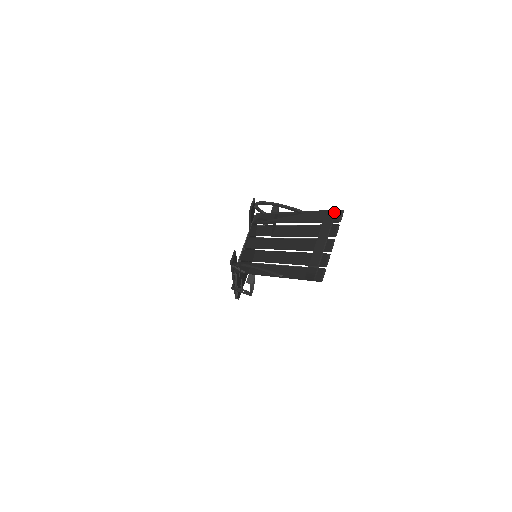
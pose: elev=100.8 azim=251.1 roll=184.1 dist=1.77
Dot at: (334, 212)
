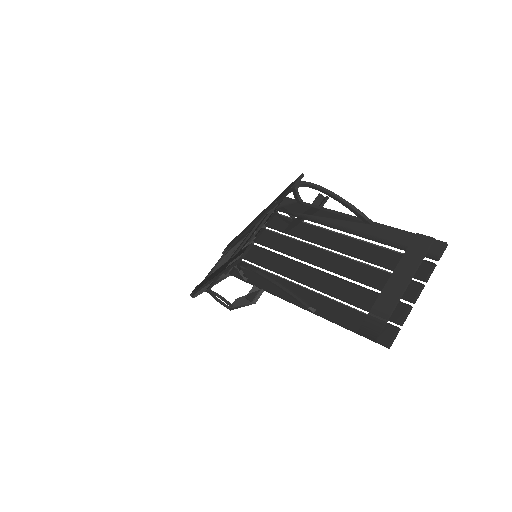
Dot at: (431, 241)
